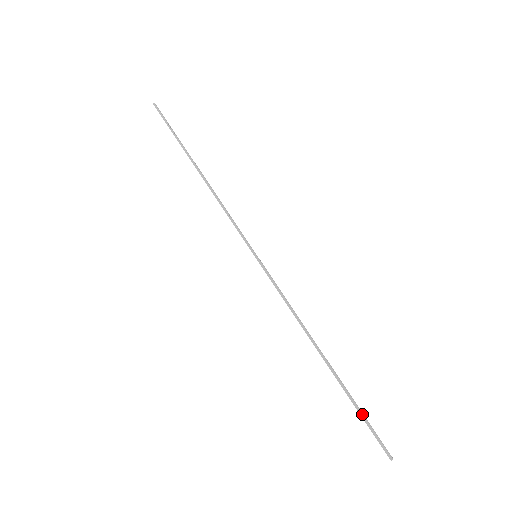
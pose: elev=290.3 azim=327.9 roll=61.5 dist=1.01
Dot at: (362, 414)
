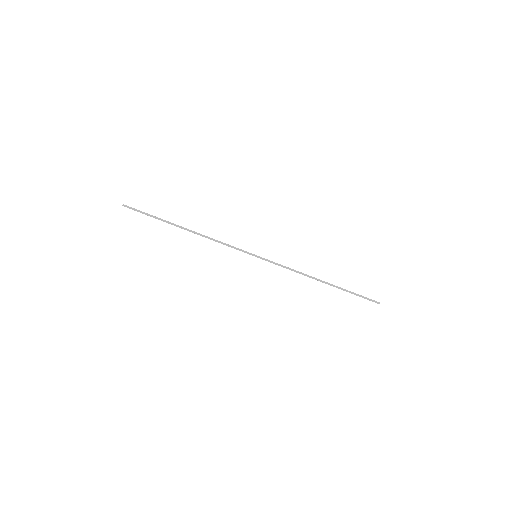
Dot at: (356, 295)
